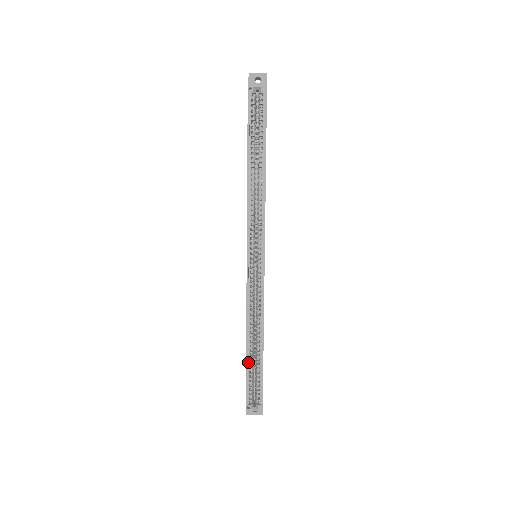
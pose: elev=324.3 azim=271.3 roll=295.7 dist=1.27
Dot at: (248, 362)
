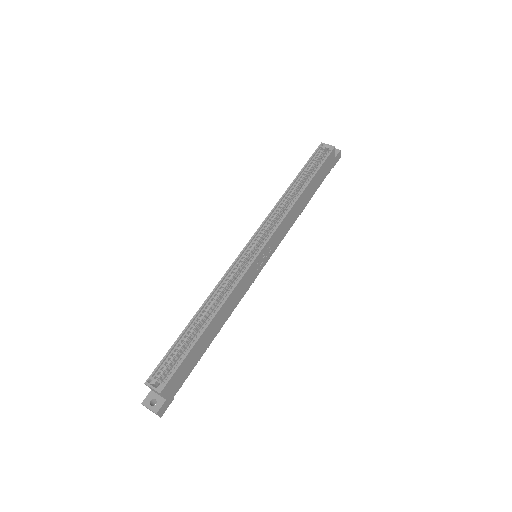
Dot at: (184, 334)
